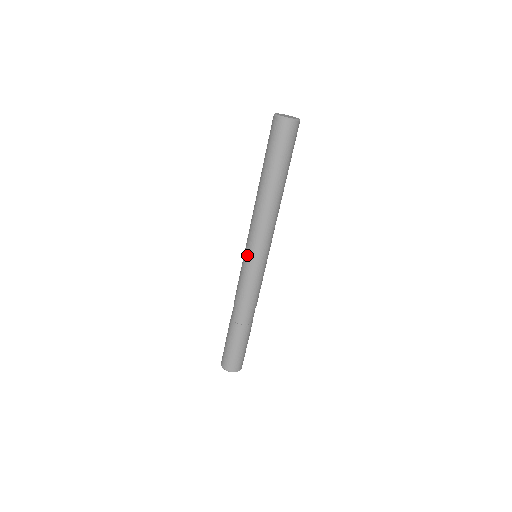
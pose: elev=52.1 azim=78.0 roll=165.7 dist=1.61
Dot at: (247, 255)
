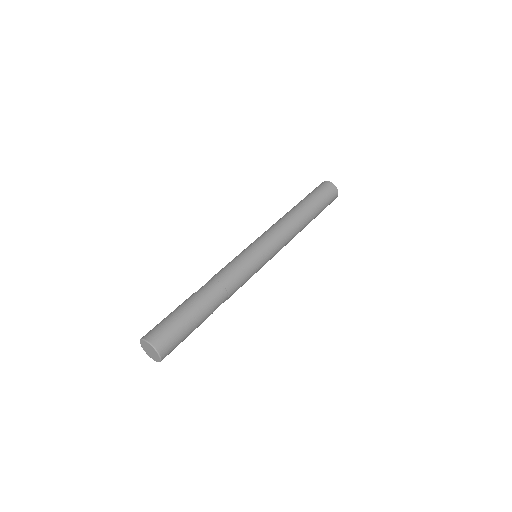
Dot at: (252, 244)
